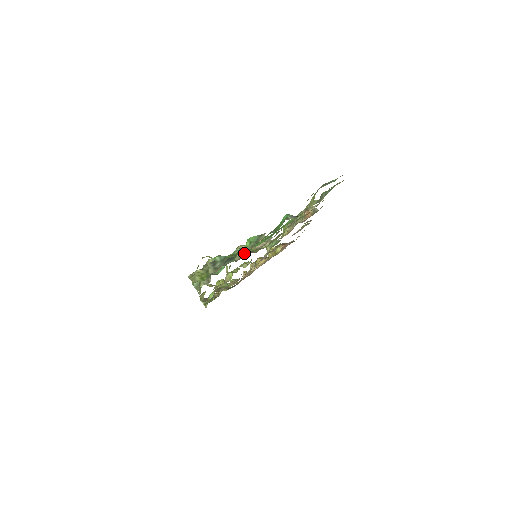
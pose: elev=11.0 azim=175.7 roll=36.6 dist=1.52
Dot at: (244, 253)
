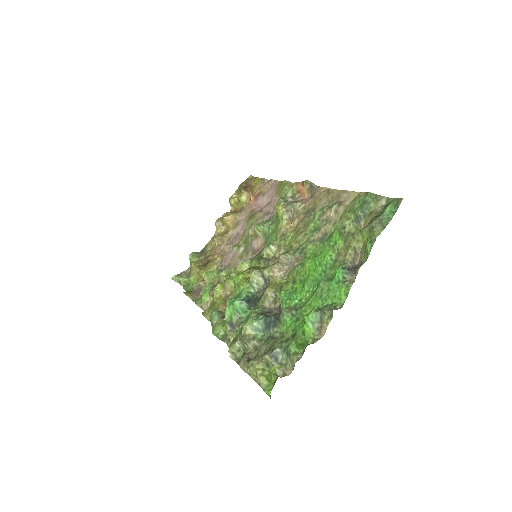
Dot at: (274, 296)
